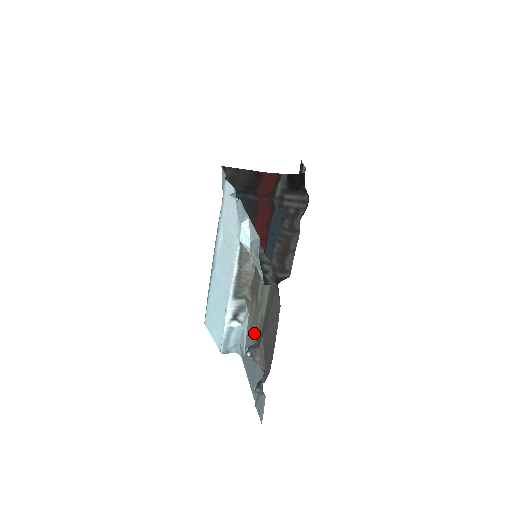
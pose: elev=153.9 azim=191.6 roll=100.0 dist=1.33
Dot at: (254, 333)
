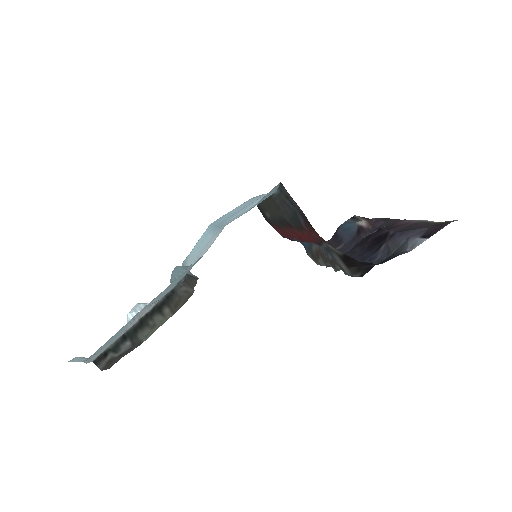
Dot at: occluded
